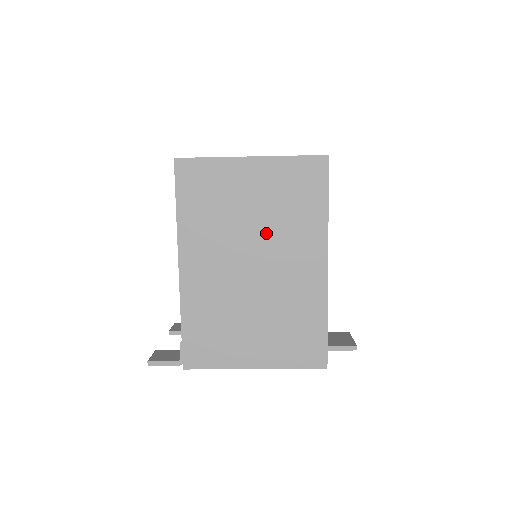
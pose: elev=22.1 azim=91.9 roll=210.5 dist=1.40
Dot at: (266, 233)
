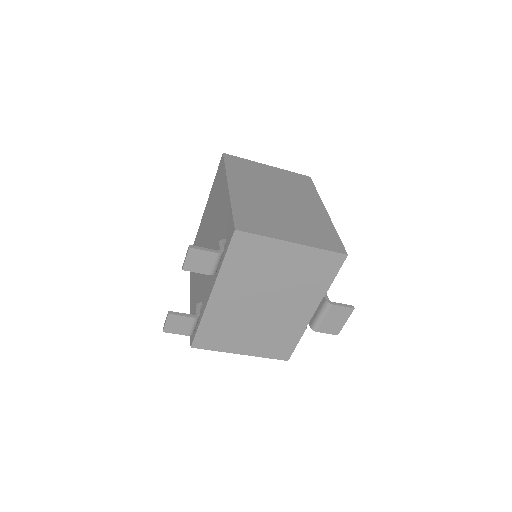
Dot at: (284, 190)
